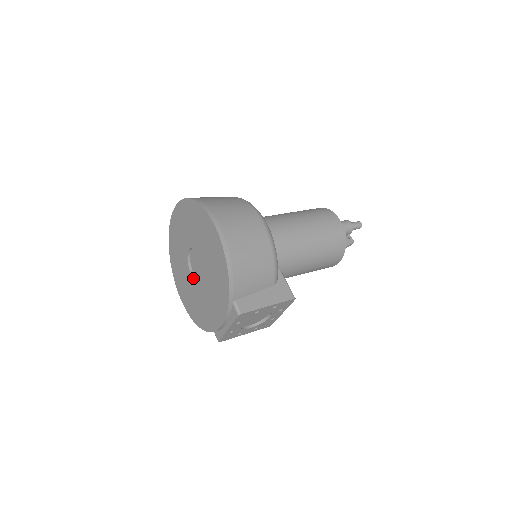
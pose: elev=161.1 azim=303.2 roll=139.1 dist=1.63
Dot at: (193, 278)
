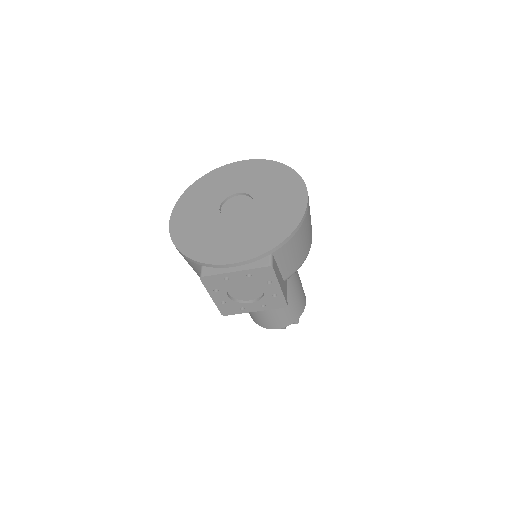
Dot at: (220, 214)
